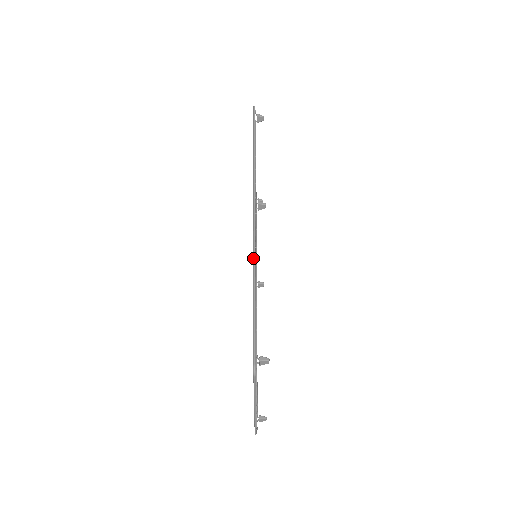
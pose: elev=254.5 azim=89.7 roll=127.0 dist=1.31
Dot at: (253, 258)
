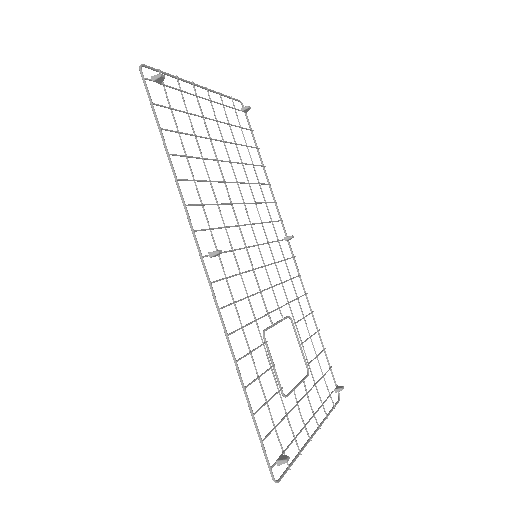
Dot at: occluded
